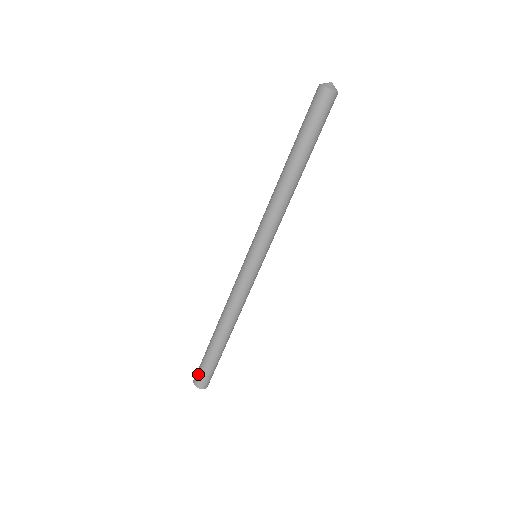
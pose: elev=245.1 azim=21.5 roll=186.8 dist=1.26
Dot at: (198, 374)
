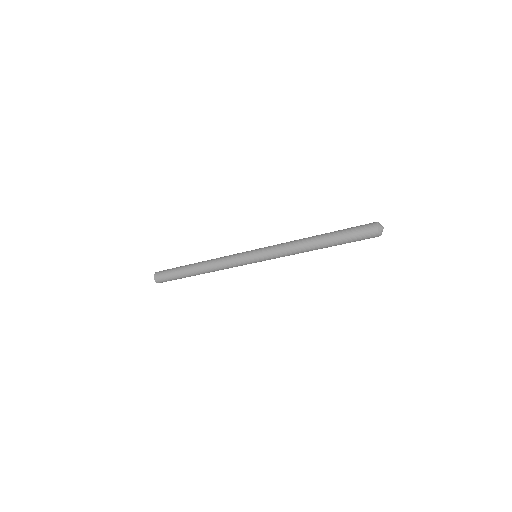
Dot at: (162, 273)
